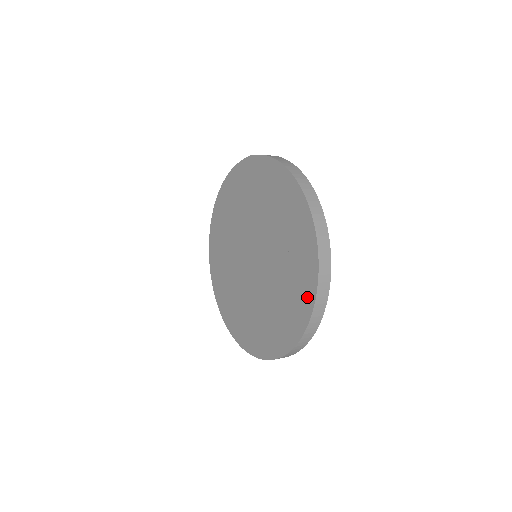
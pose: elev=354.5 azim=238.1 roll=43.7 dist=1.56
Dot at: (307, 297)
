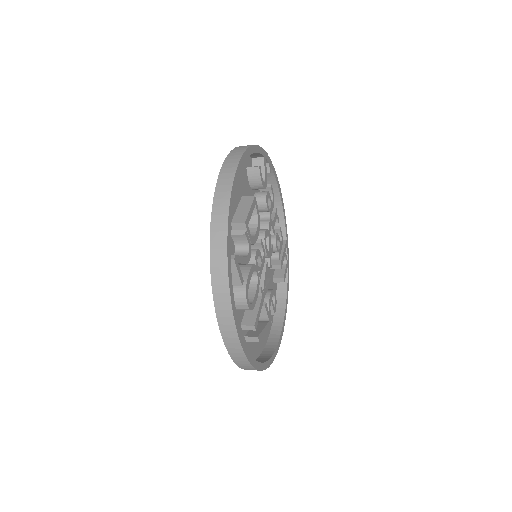
Dot at: occluded
